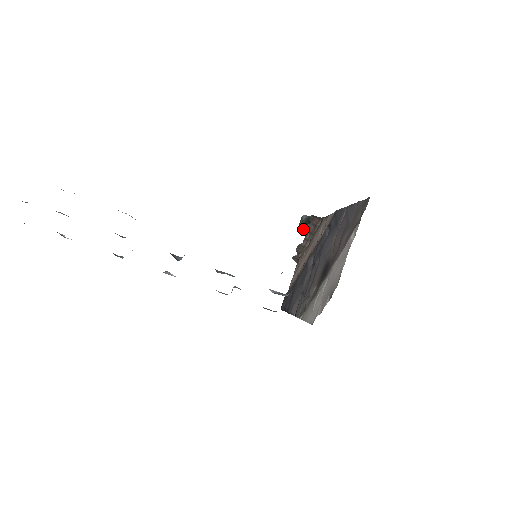
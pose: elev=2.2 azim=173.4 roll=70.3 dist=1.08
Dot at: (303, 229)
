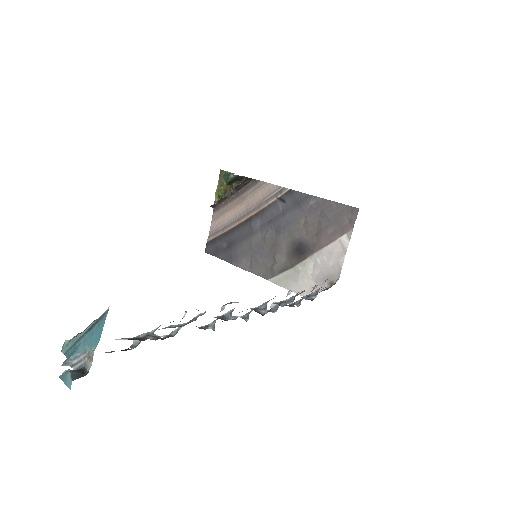
Dot at: (229, 184)
